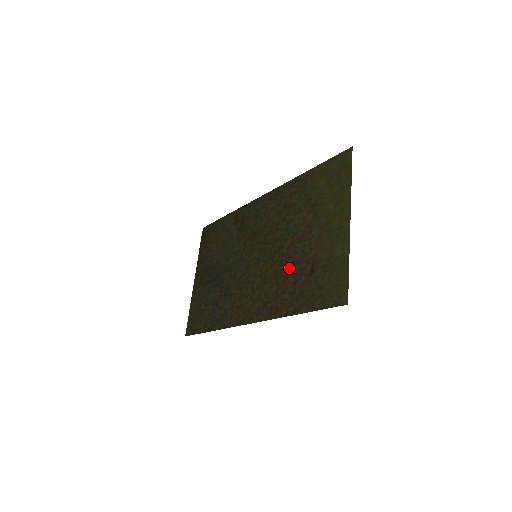
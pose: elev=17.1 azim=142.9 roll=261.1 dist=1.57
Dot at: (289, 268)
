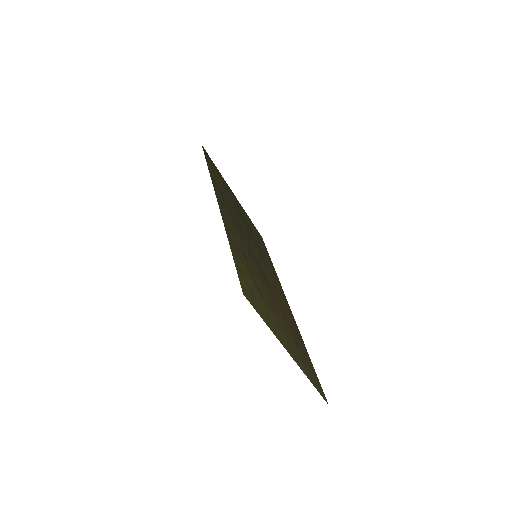
Dot at: (282, 312)
